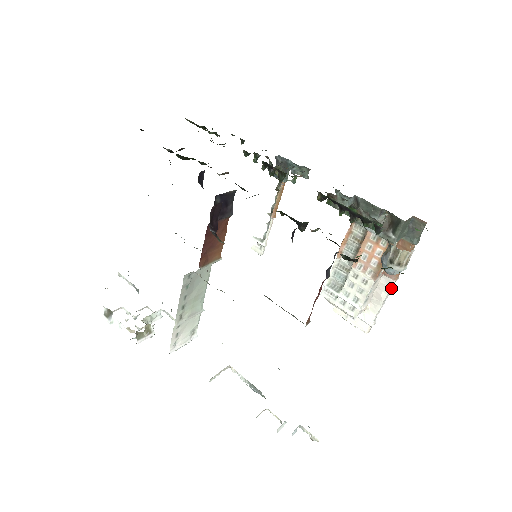
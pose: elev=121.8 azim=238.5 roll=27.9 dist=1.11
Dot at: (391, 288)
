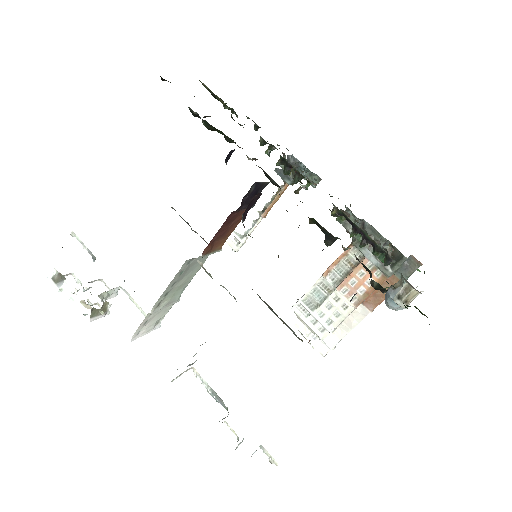
Dot at: occluded
